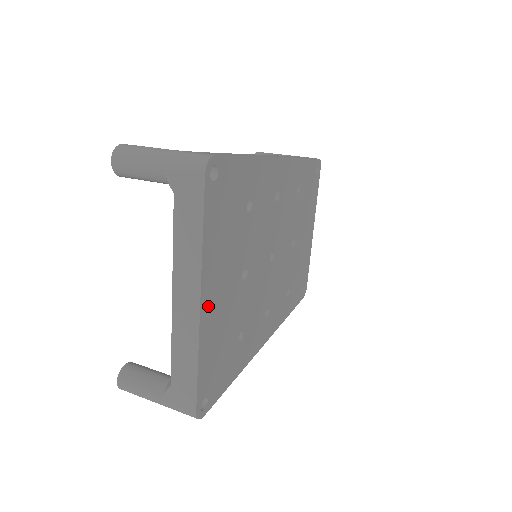
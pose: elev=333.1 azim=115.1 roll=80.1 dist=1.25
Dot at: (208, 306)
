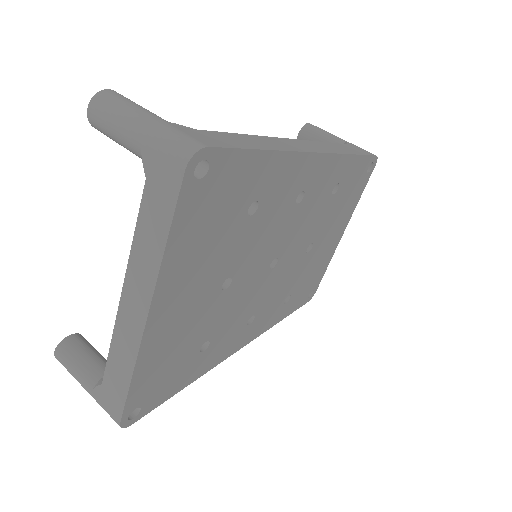
Dot at: (160, 319)
